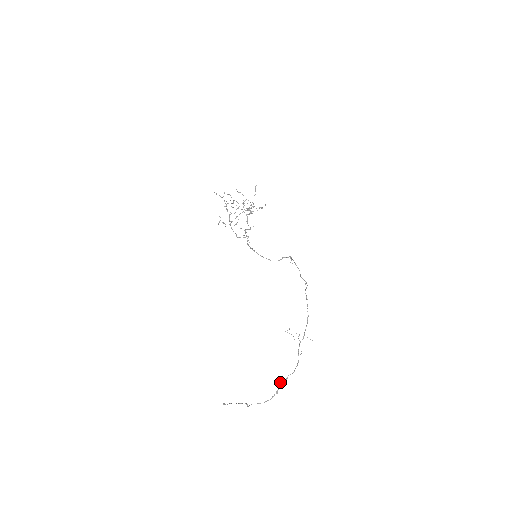
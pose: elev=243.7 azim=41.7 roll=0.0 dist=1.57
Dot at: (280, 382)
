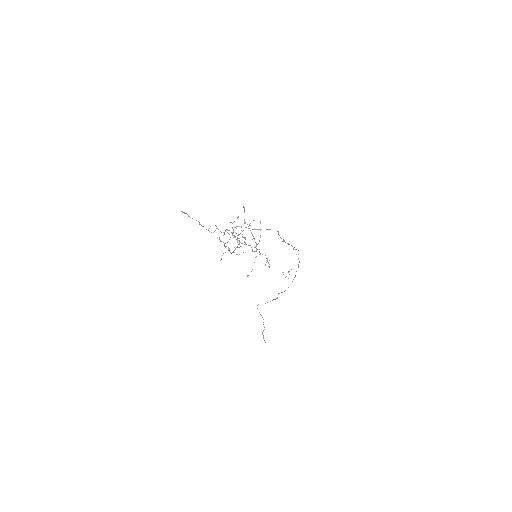
Dot at: (278, 294)
